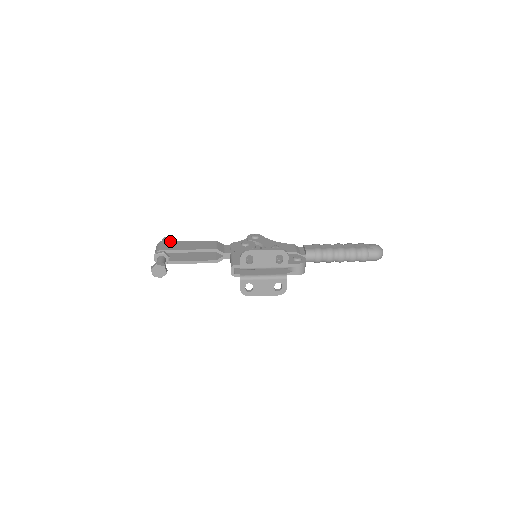
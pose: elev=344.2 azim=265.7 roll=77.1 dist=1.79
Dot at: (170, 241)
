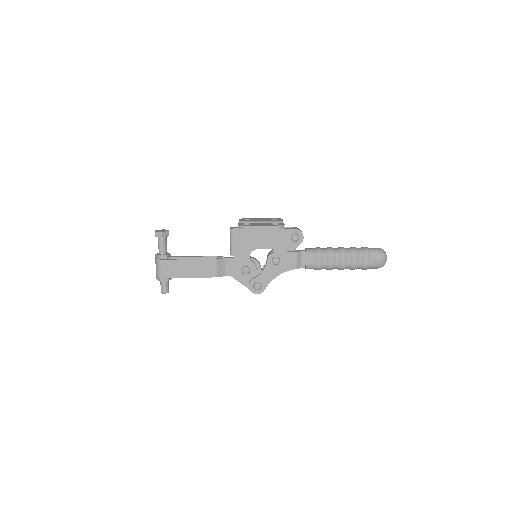
Dot at: occluded
